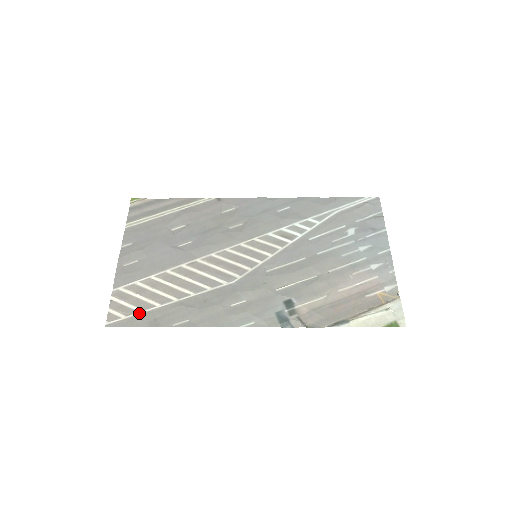
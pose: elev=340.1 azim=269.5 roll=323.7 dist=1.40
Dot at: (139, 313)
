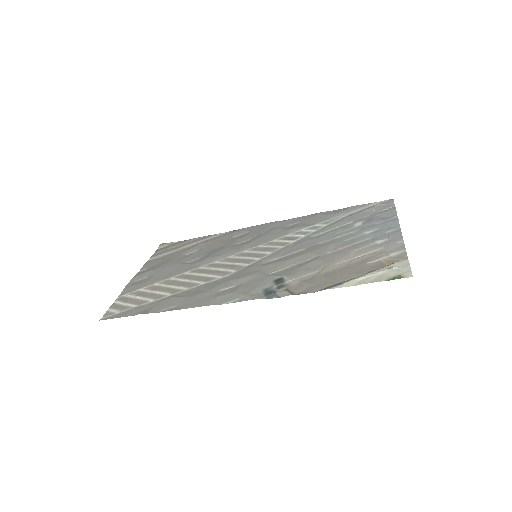
Dot at: (133, 308)
